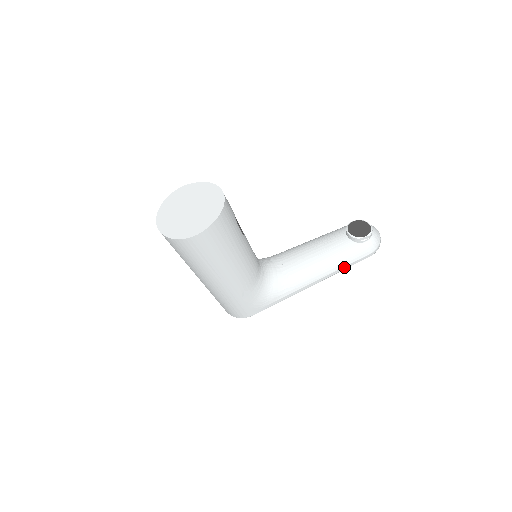
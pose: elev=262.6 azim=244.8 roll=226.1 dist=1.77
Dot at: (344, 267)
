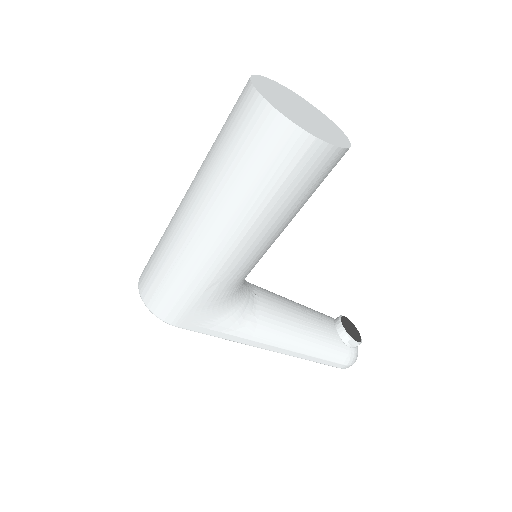
Dot at: (313, 357)
